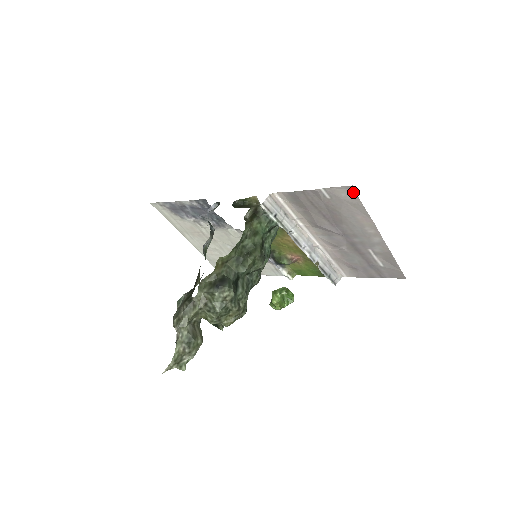
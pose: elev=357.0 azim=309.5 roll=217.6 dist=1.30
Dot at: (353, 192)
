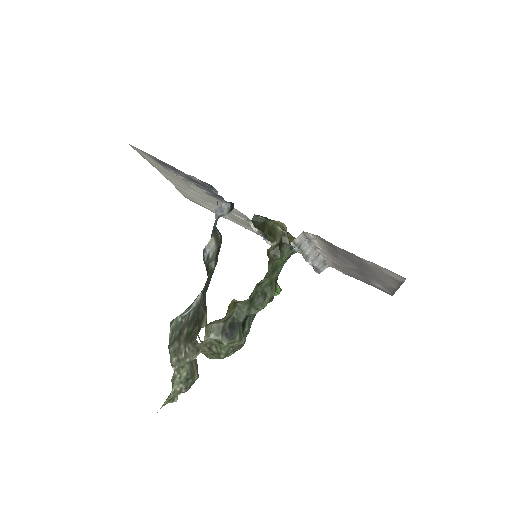
Dot at: (402, 278)
